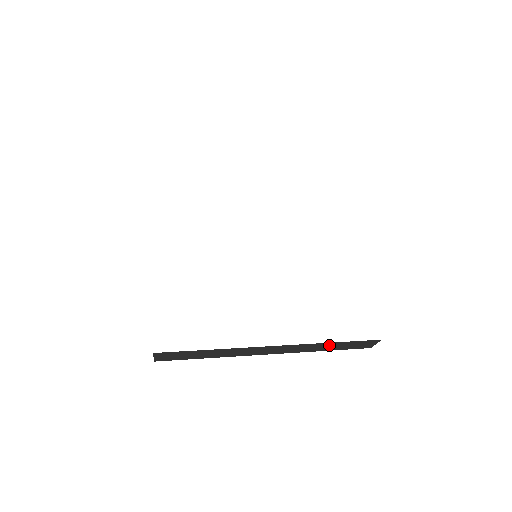
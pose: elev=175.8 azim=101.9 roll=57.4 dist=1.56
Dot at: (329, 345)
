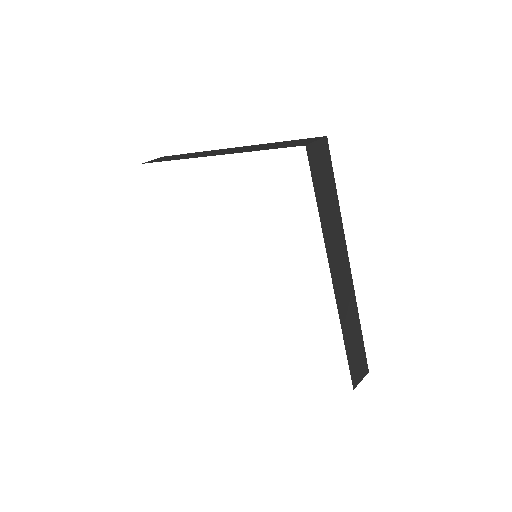
Dot at: occluded
